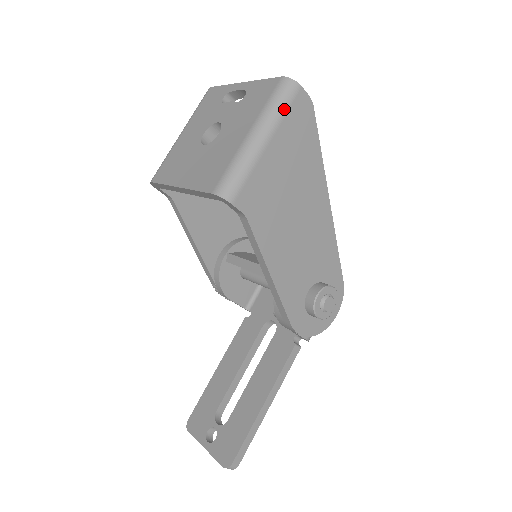
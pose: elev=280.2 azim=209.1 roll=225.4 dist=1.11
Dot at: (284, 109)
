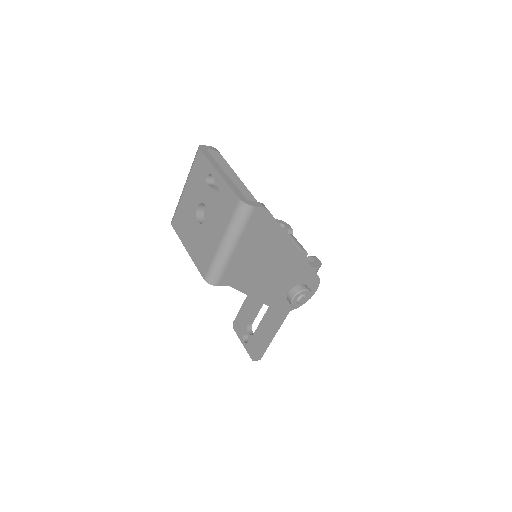
Dot at: (243, 225)
